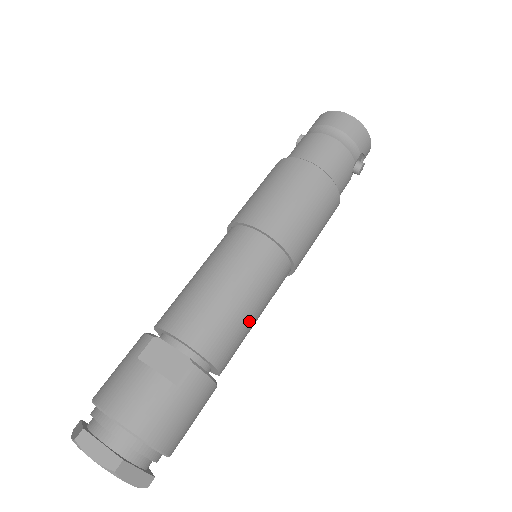
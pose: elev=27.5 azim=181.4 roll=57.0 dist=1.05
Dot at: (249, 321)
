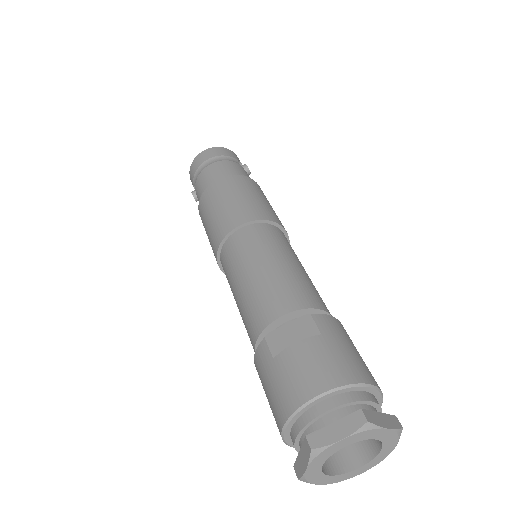
Dot at: (305, 274)
